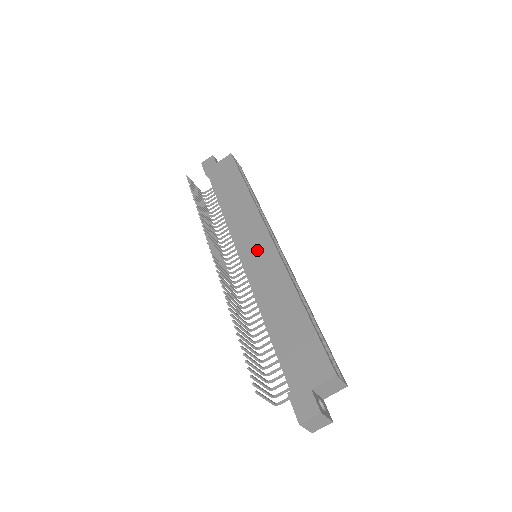
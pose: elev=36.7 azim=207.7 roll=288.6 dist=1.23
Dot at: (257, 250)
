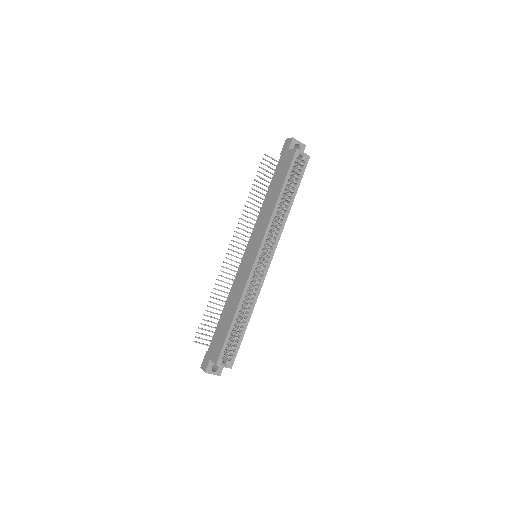
Dot at: (249, 258)
